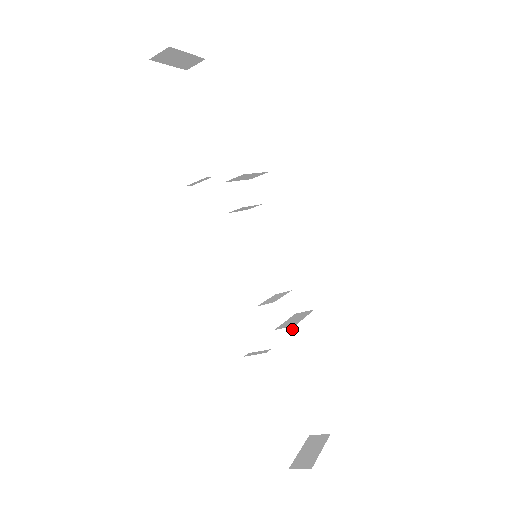
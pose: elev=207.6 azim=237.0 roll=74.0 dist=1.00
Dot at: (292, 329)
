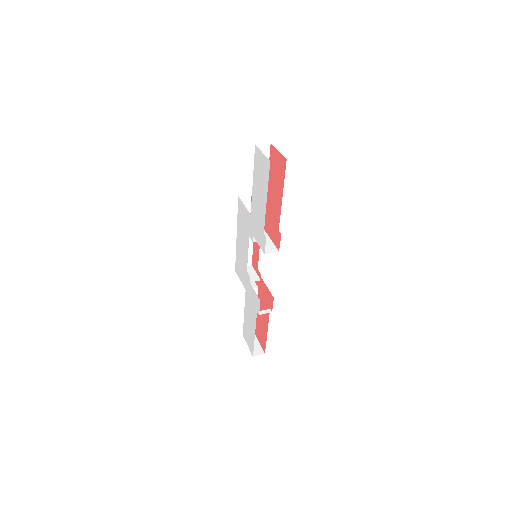
Dot at: (256, 289)
